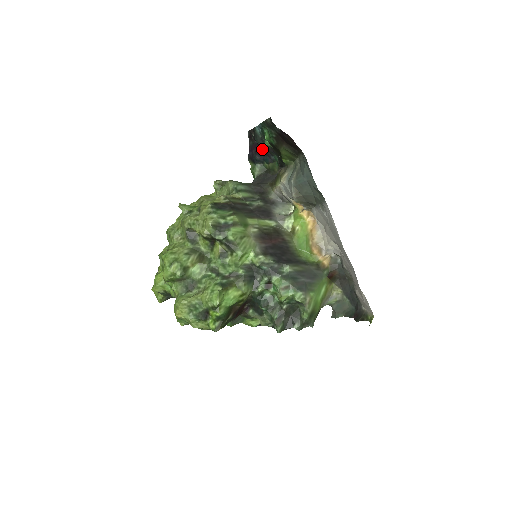
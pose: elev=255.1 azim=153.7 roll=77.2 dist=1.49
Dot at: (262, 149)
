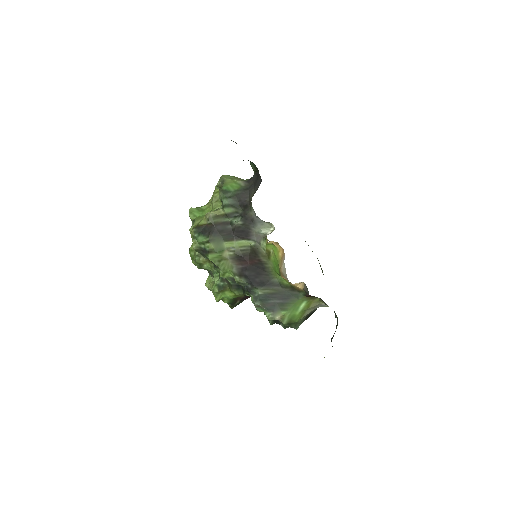
Dot at: occluded
